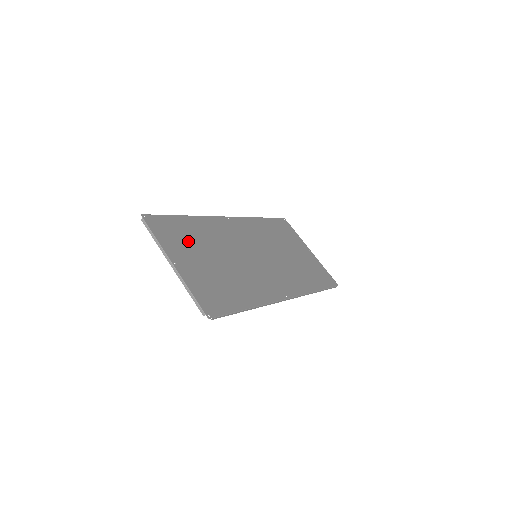
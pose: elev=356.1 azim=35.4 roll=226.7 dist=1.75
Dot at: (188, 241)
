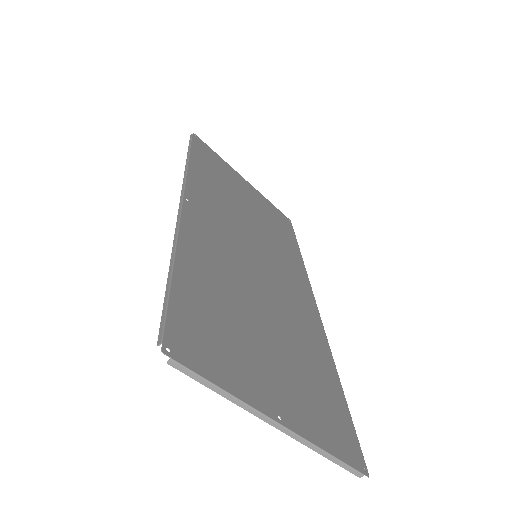
Dot at: (232, 329)
